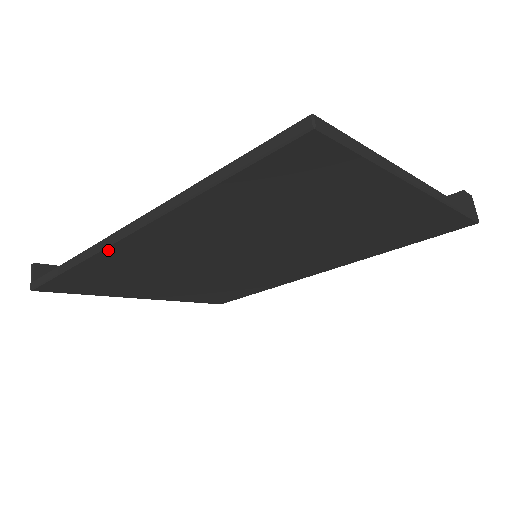
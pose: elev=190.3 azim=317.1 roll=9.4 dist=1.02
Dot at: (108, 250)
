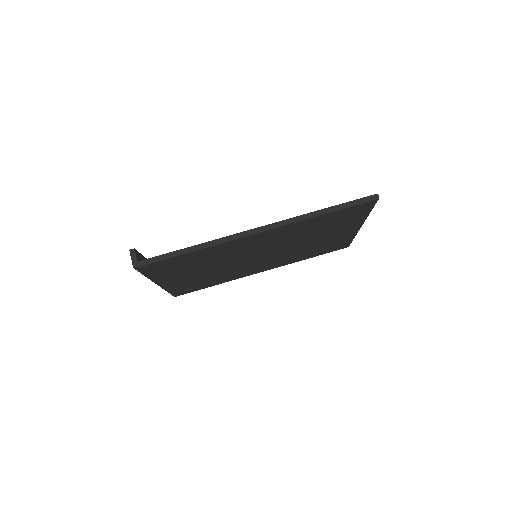
Dot at: (235, 241)
